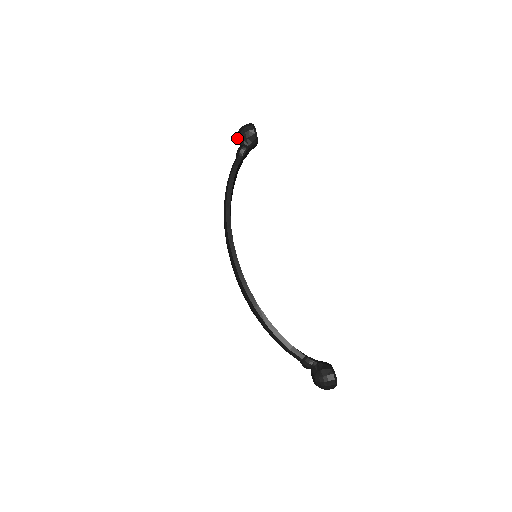
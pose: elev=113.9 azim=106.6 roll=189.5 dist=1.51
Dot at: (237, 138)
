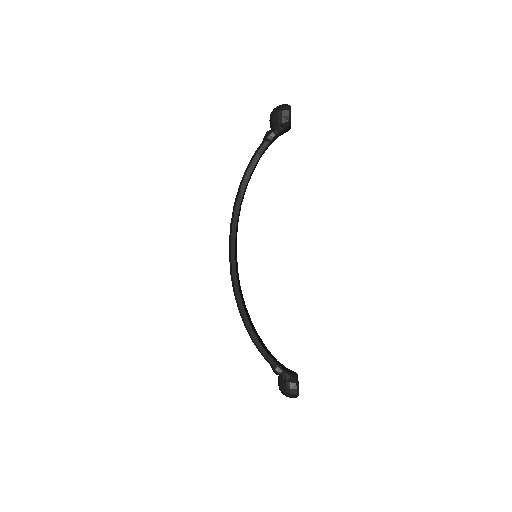
Dot at: occluded
